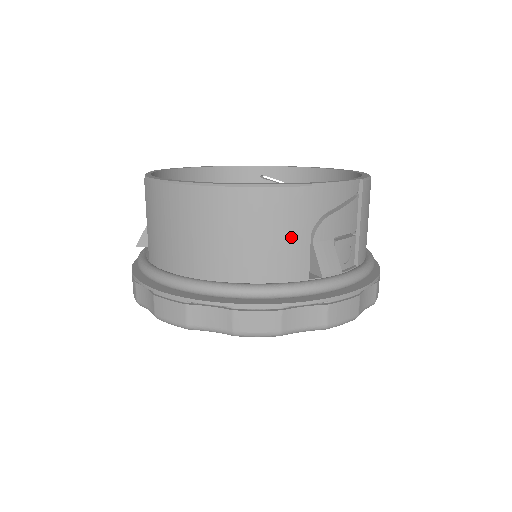
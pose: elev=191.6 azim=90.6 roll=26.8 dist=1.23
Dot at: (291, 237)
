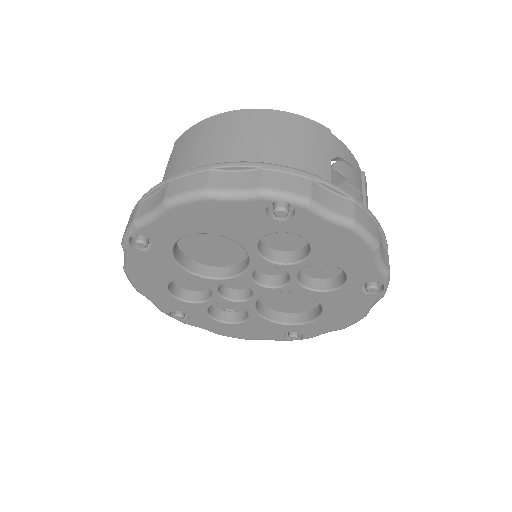
Dot at: (315, 150)
